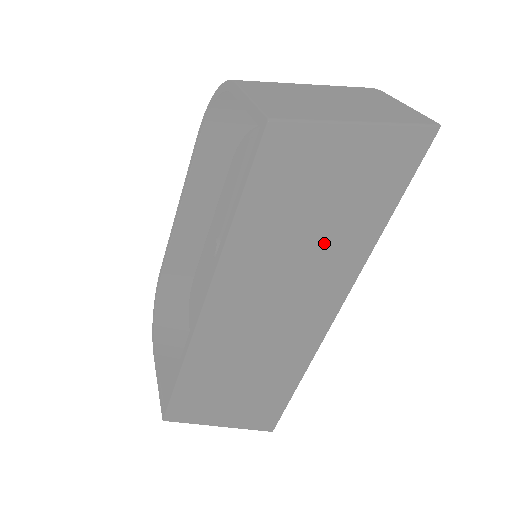
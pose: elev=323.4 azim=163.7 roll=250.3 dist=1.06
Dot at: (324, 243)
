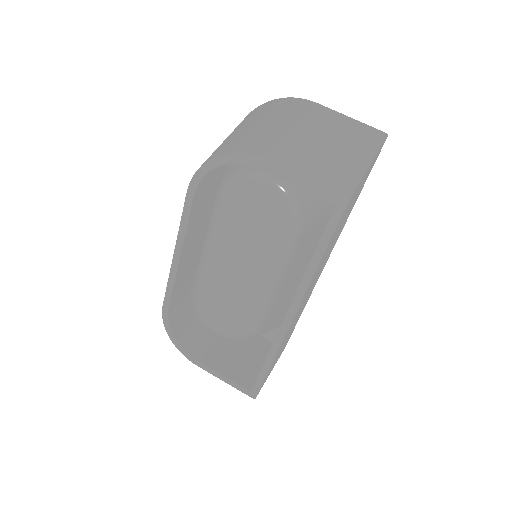
Dot at: occluded
